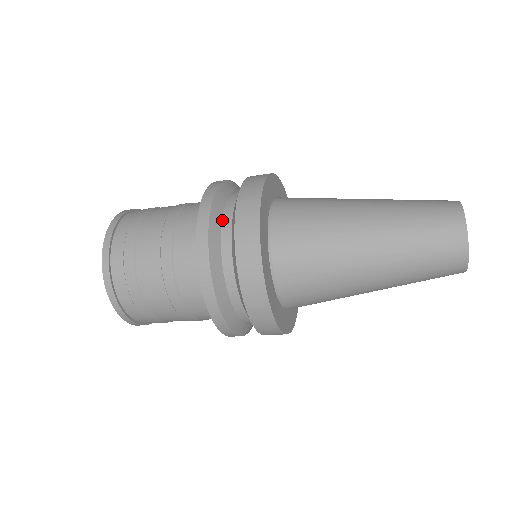
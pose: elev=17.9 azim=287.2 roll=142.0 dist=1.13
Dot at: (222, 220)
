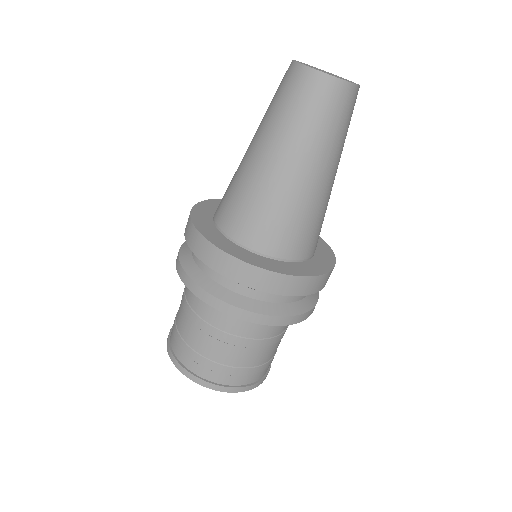
Dot at: (192, 254)
